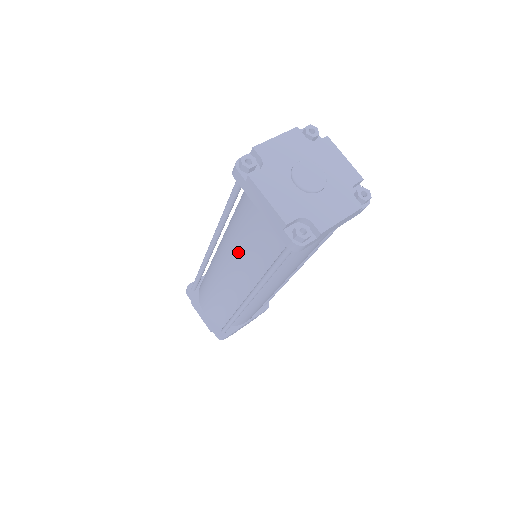
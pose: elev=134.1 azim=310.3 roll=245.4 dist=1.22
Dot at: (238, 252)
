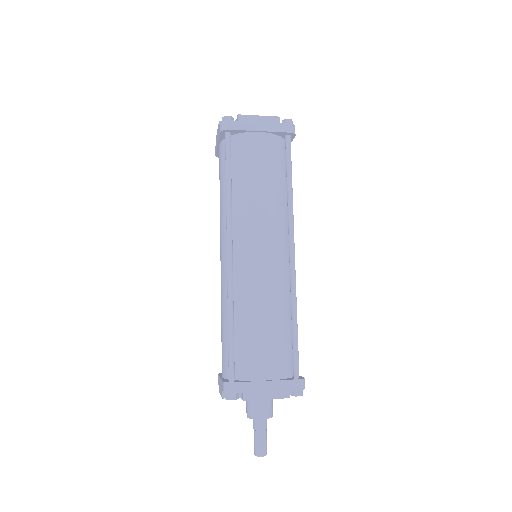
Dot at: (220, 209)
